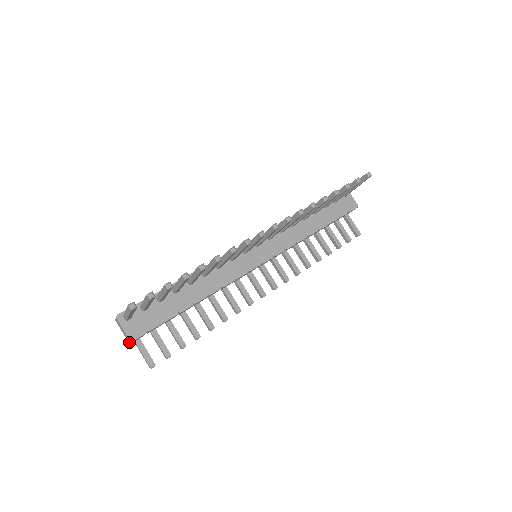
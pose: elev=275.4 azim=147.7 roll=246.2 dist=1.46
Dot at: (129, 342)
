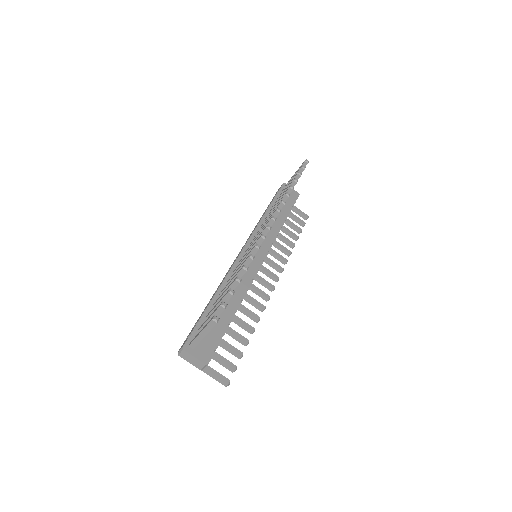
Dot at: (201, 369)
